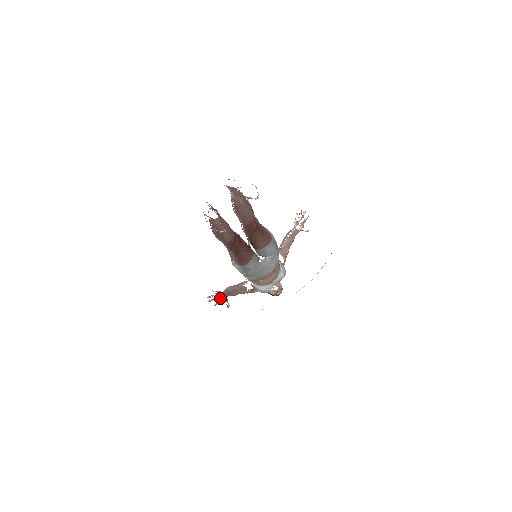
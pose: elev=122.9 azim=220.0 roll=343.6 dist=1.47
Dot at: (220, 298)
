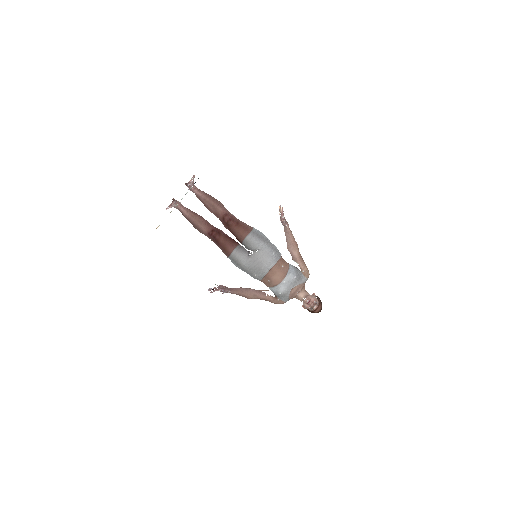
Dot at: (219, 288)
